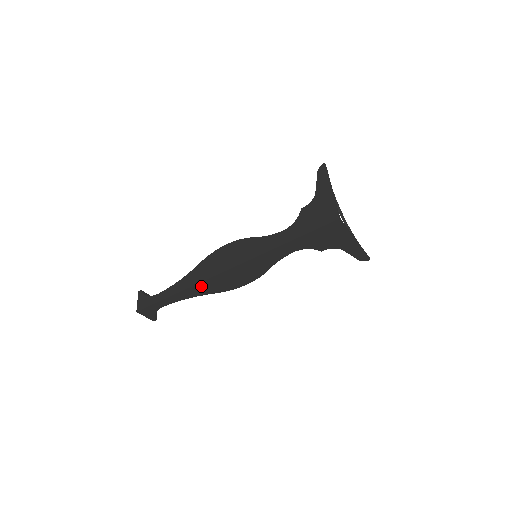
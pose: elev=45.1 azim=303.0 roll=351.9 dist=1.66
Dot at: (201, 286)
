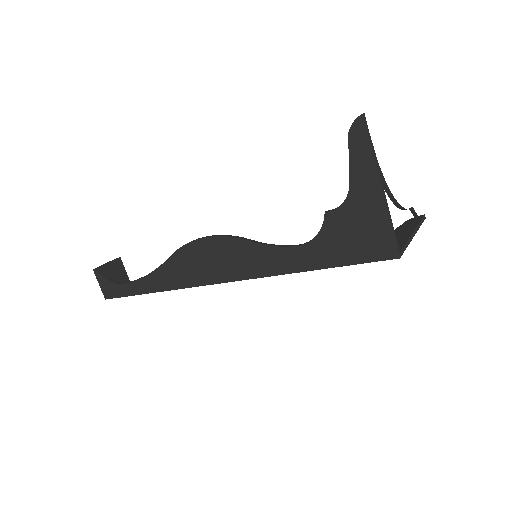
Dot at: occluded
